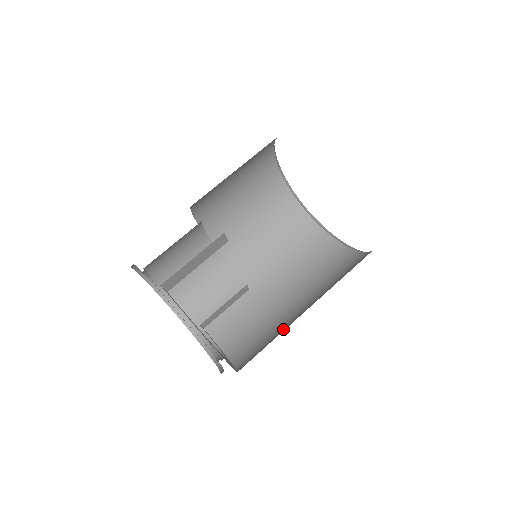
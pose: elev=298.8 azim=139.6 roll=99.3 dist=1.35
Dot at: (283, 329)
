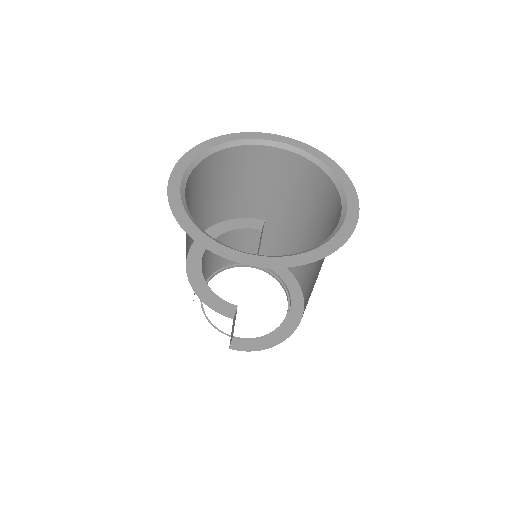
Dot at: (312, 267)
